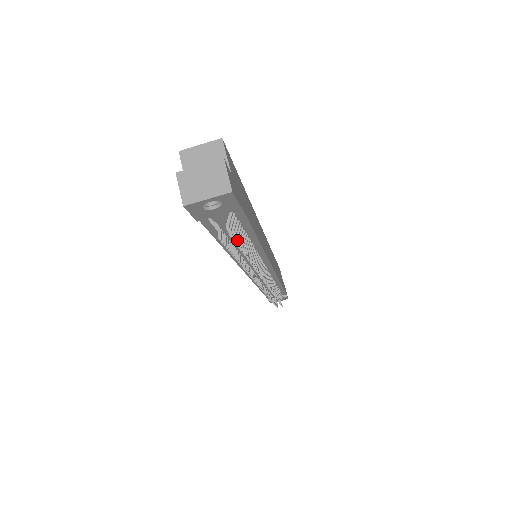
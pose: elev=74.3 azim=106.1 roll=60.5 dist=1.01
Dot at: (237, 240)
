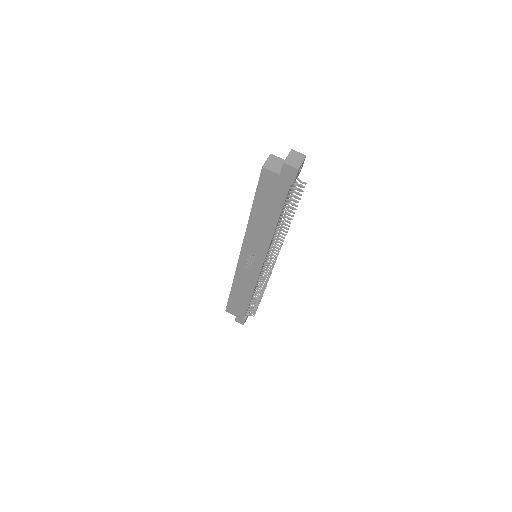
Dot at: occluded
